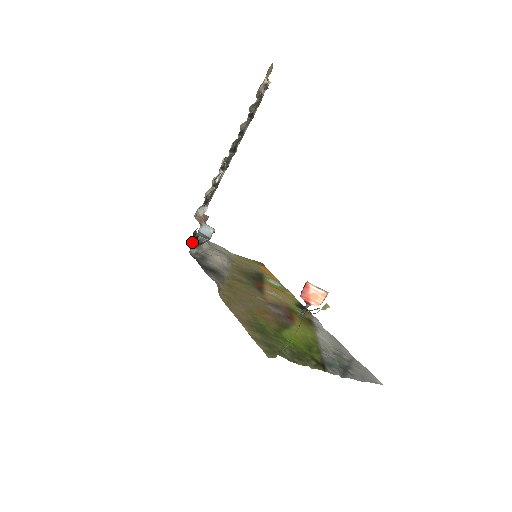
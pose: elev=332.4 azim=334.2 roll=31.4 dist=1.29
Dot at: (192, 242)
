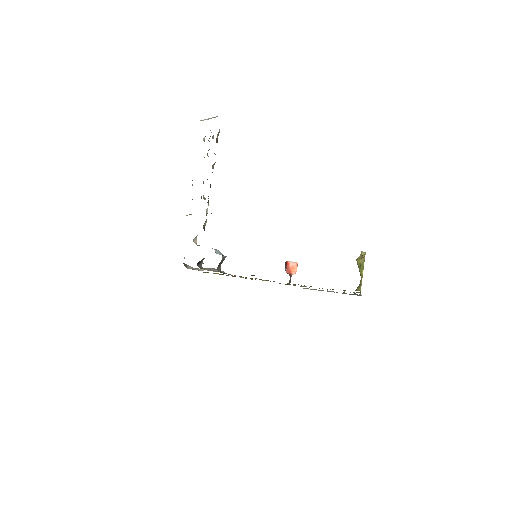
Dot at: (199, 267)
